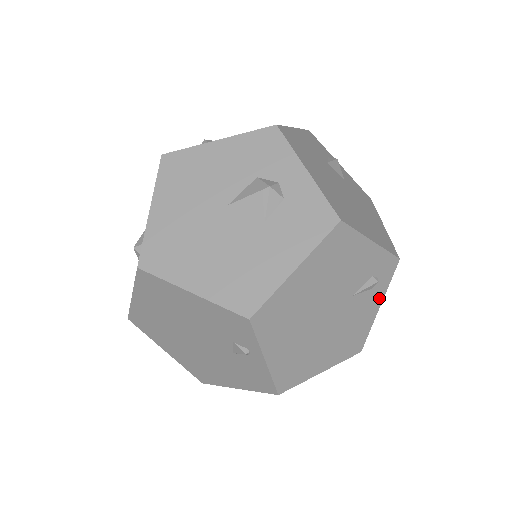
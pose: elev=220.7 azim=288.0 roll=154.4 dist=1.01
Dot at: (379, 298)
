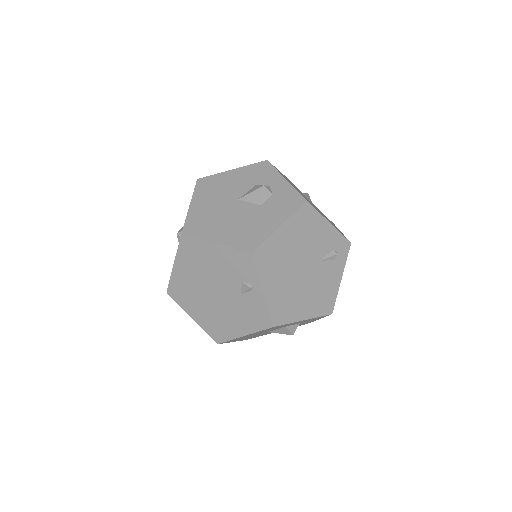
Dot at: (340, 270)
